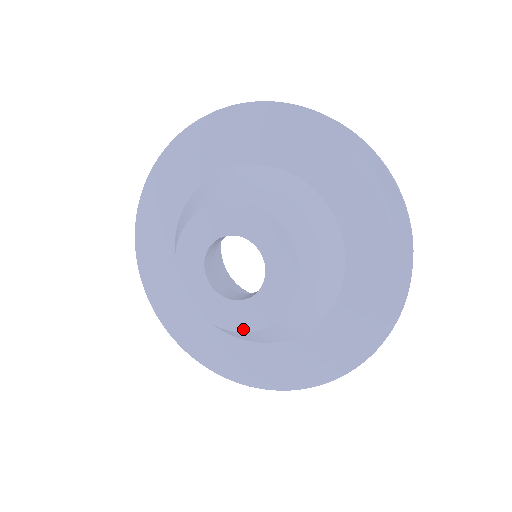
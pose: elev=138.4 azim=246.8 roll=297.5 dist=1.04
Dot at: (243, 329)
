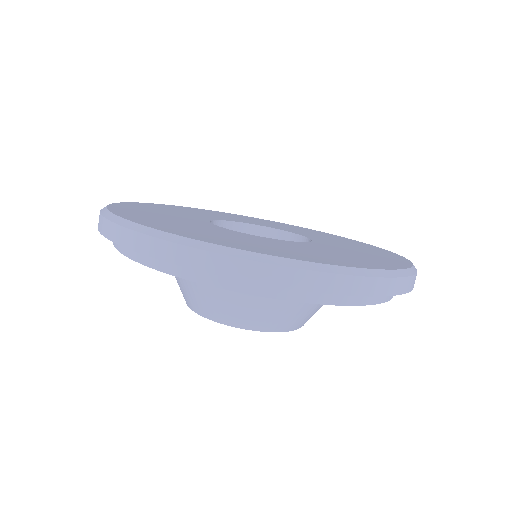
Dot at: occluded
